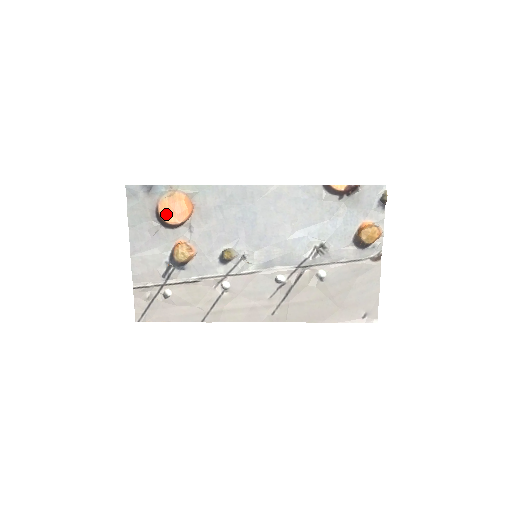
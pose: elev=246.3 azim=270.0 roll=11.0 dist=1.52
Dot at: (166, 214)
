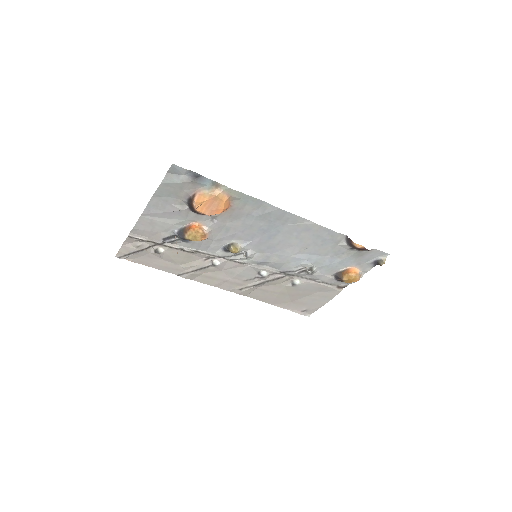
Dot at: (200, 205)
